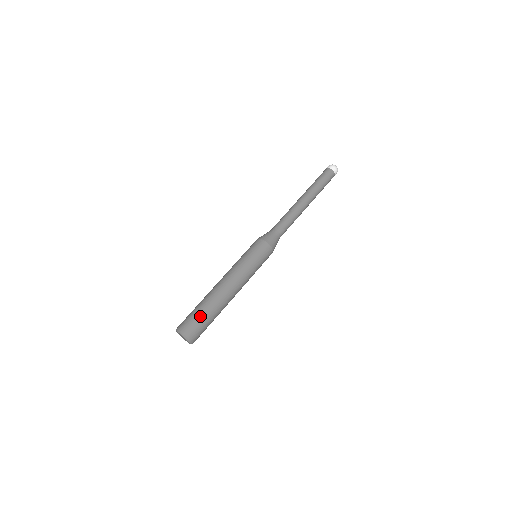
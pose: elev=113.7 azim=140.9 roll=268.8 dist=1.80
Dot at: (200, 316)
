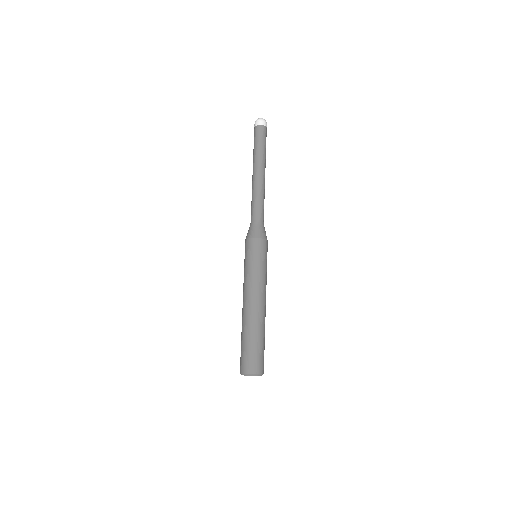
Dot at: (252, 348)
